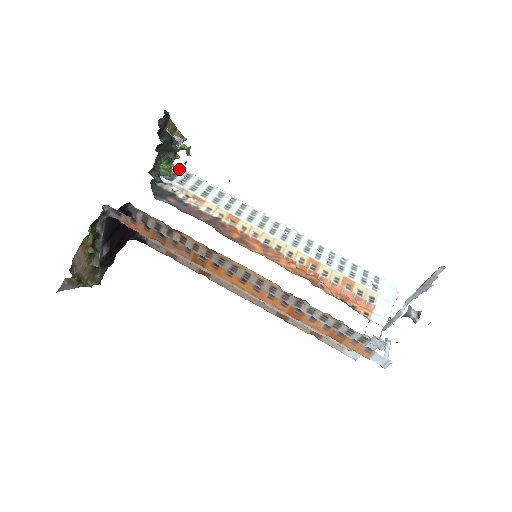
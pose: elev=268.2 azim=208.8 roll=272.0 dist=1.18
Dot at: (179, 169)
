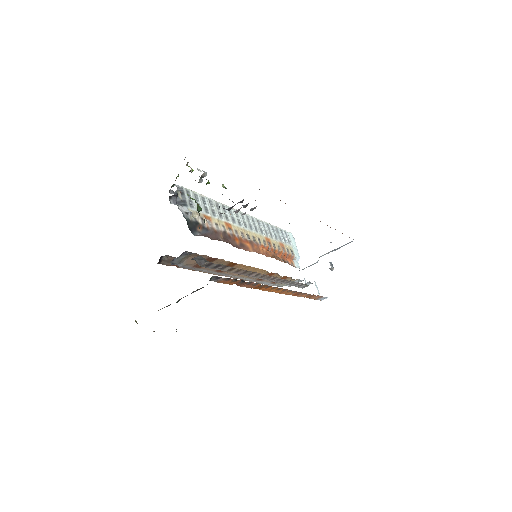
Dot at: (178, 187)
